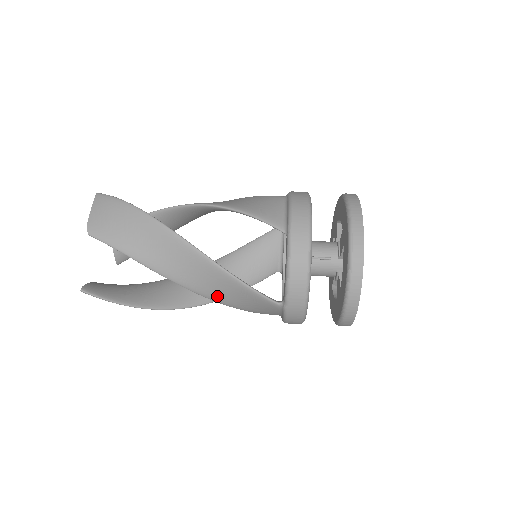
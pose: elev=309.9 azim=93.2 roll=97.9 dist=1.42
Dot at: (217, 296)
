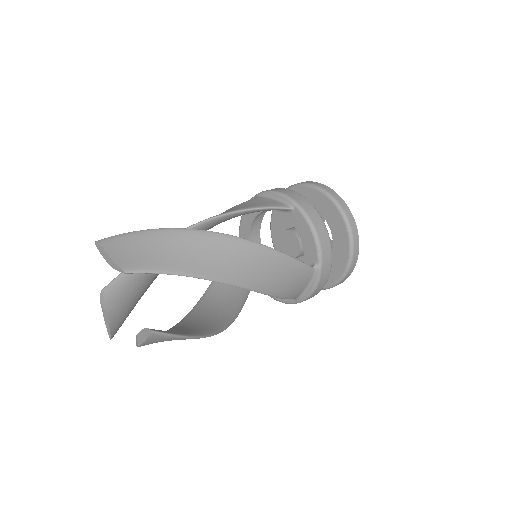
Dot at: (266, 284)
